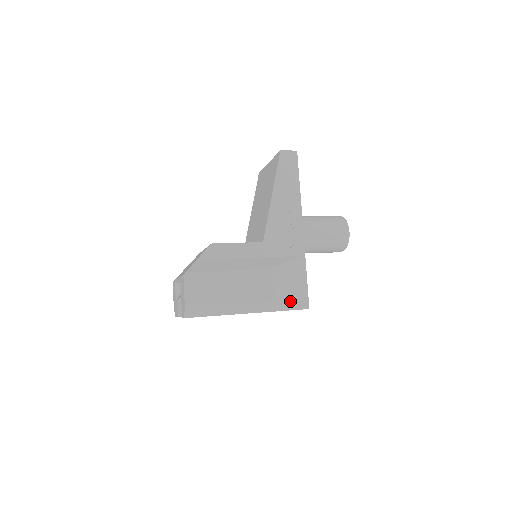
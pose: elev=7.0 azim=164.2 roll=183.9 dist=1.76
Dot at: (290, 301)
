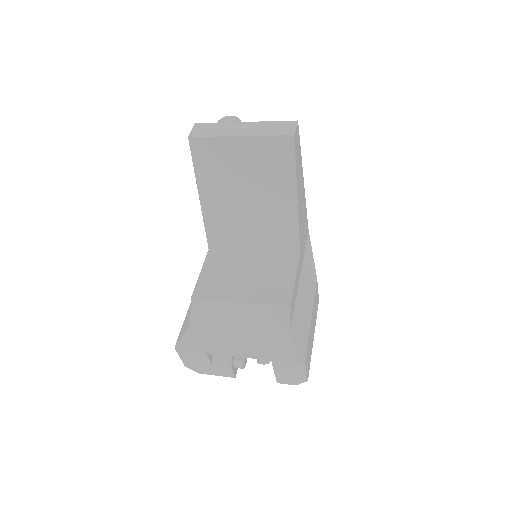
Dot at: occluded
